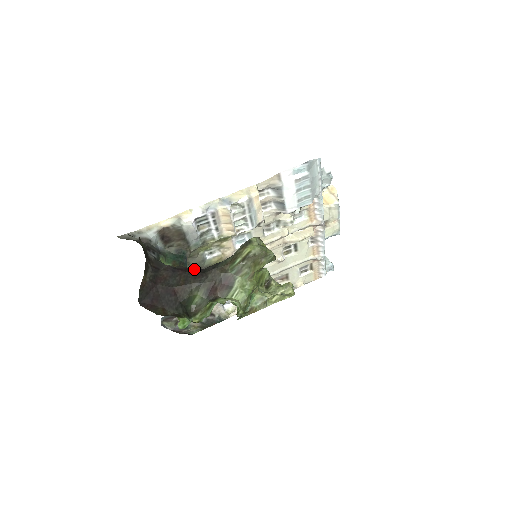
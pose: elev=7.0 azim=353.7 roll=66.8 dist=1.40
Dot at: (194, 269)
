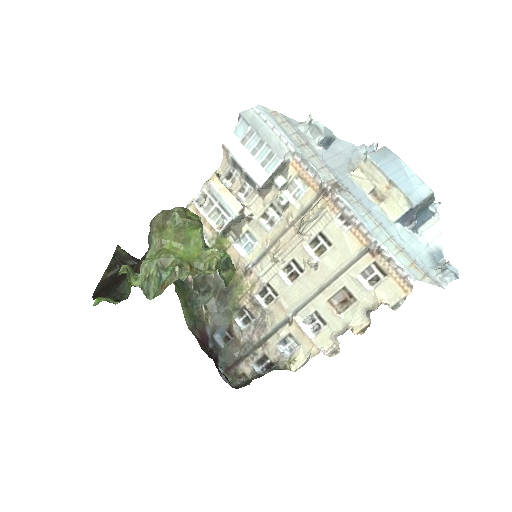
Dot at: occluded
